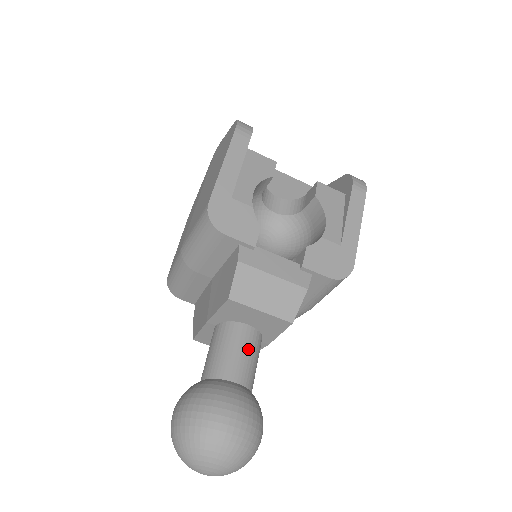
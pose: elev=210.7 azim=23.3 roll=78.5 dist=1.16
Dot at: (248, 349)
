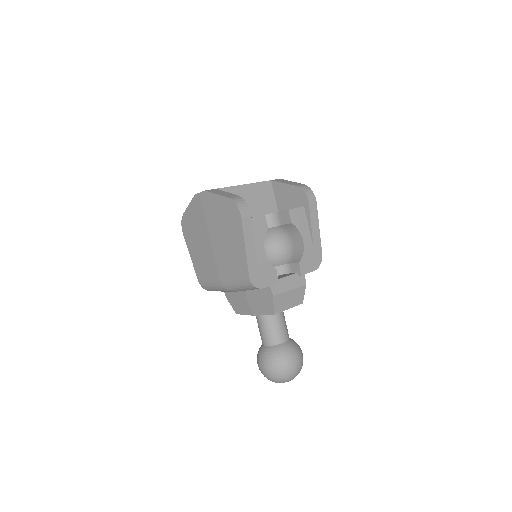
Dot at: (282, 322)
